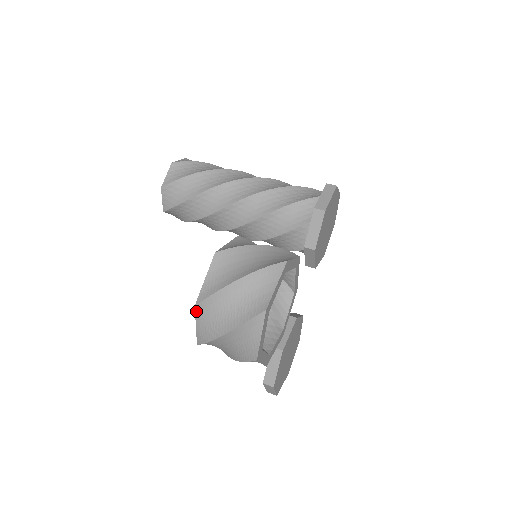
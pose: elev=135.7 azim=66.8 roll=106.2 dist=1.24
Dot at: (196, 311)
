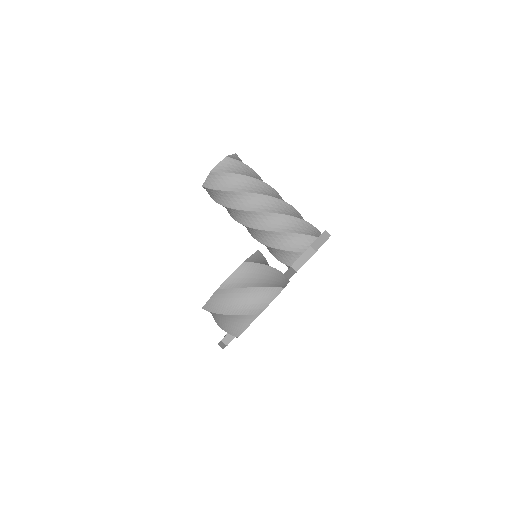
Dot at: (215, 292)
